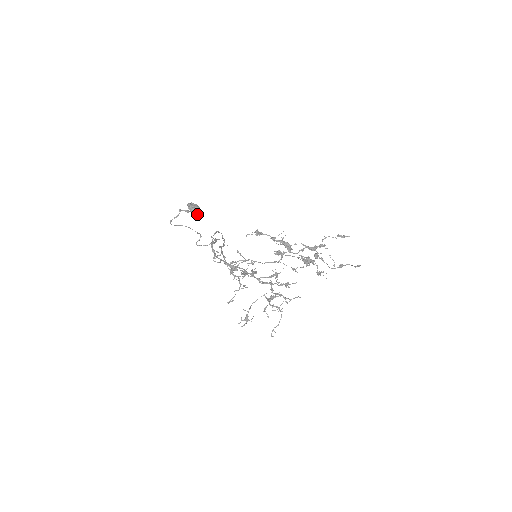
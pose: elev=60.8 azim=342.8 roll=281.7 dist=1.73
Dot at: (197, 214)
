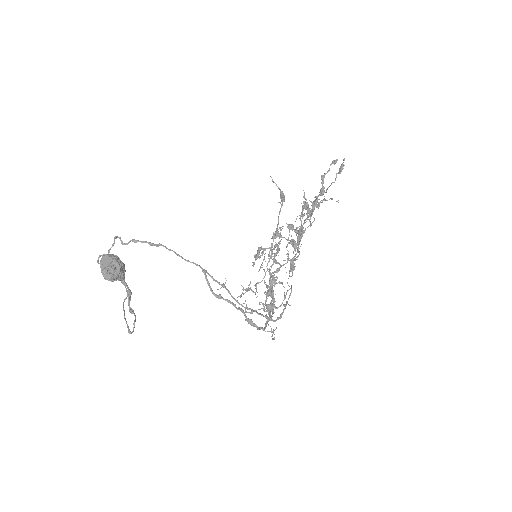
Dot at: occluded
